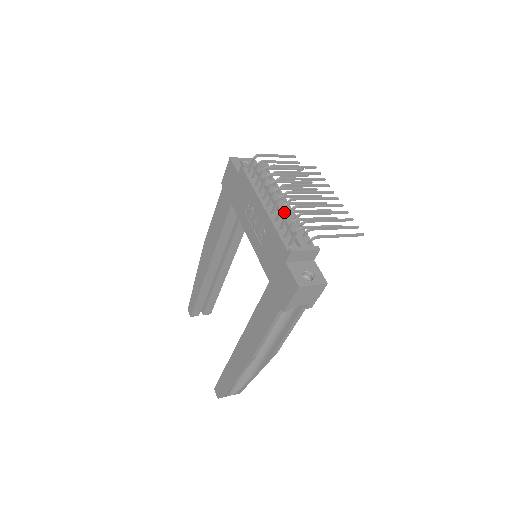
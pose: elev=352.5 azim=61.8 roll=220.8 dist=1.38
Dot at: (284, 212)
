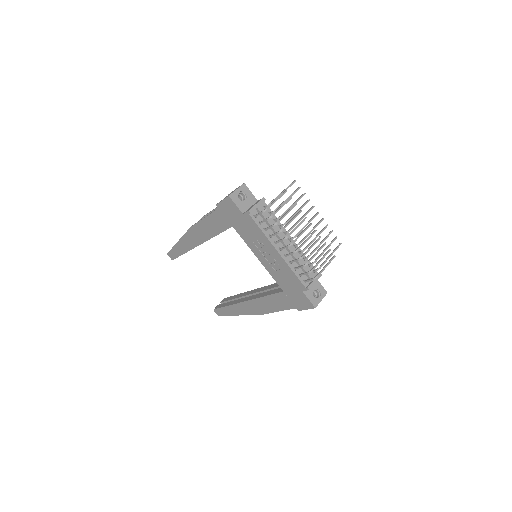
Dot at: occluded
